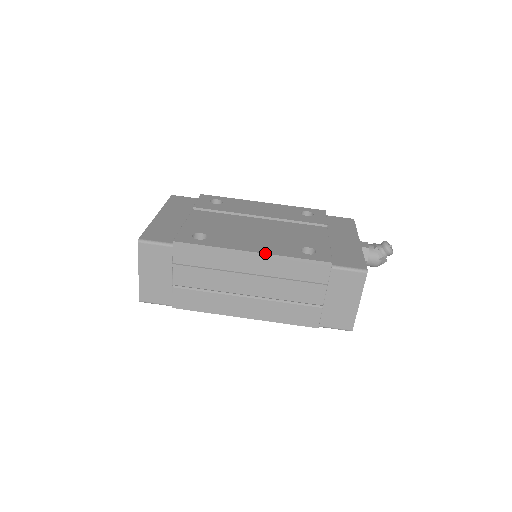
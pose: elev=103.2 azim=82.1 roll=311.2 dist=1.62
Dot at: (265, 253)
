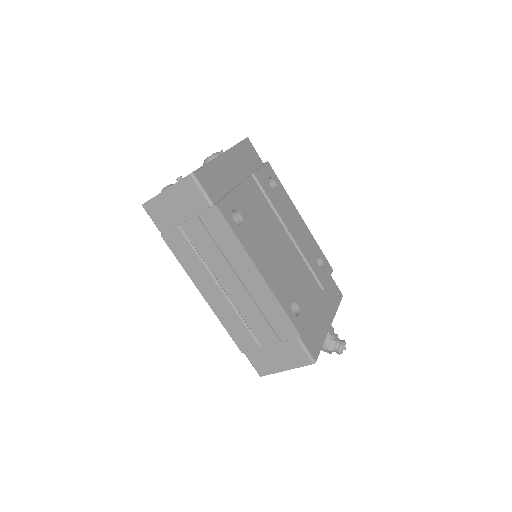
Dot at: (268, 283)
